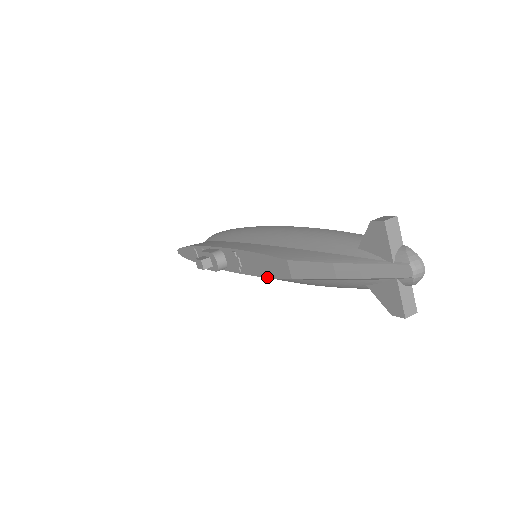
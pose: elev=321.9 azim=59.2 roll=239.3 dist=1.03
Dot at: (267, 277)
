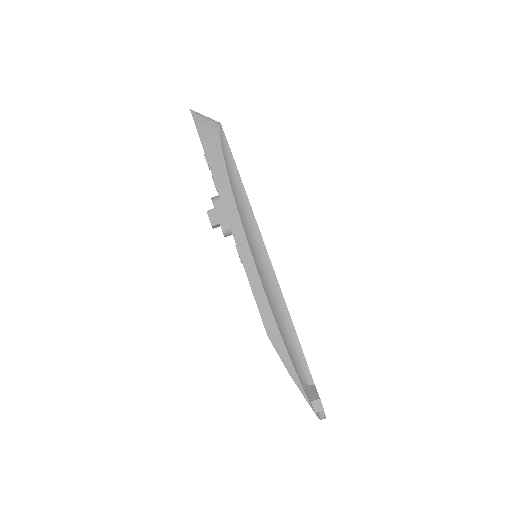
Dot at: occluded
